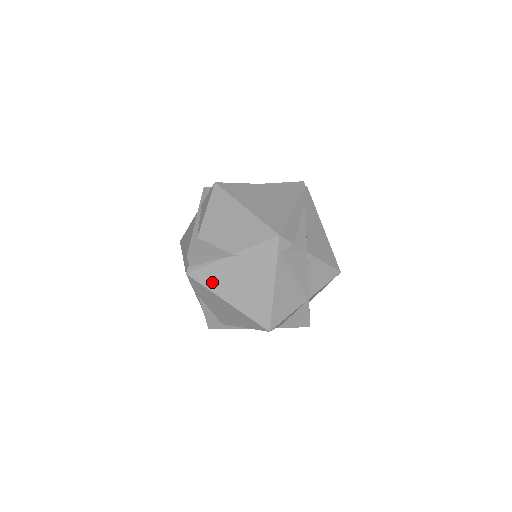
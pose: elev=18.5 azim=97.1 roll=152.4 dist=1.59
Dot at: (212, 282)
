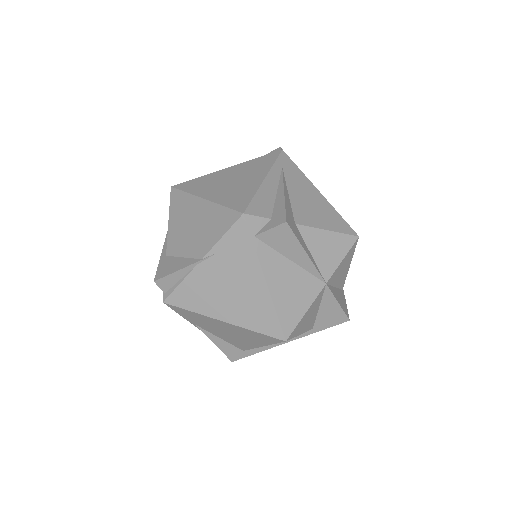
Dot at: (194, 302)
